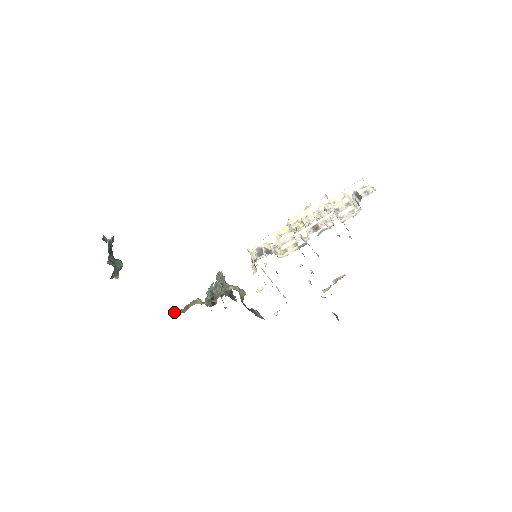
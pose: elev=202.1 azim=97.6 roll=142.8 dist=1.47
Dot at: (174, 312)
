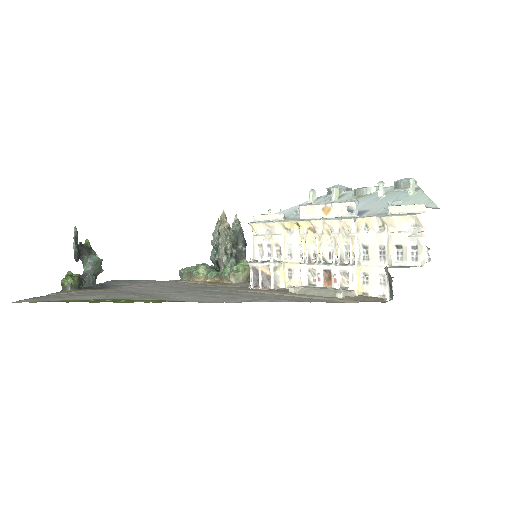
Dot at: (179, 271)
